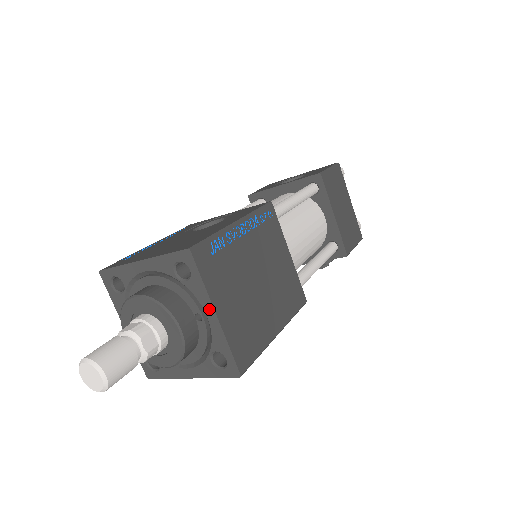
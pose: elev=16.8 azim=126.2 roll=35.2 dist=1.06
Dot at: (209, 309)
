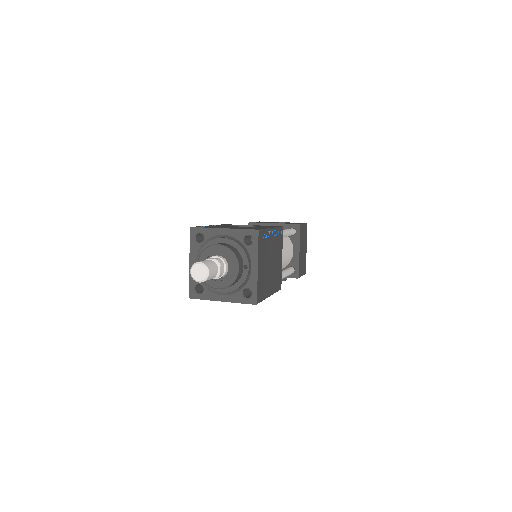
Dot at: (255, 264)
